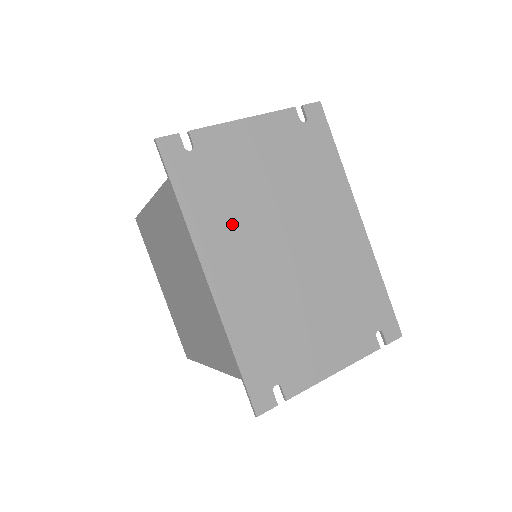
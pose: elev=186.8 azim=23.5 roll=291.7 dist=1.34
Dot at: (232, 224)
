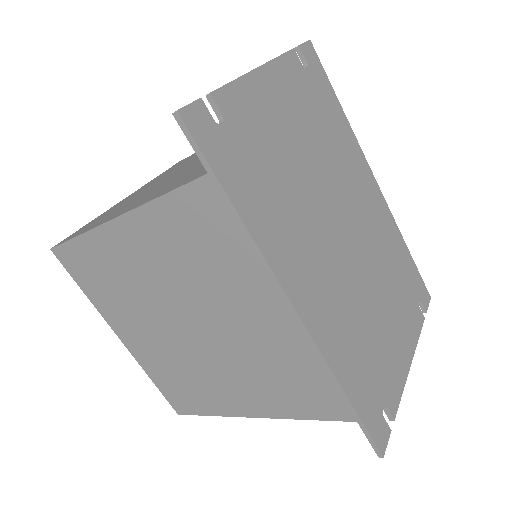
Dot at: (293, 222)
